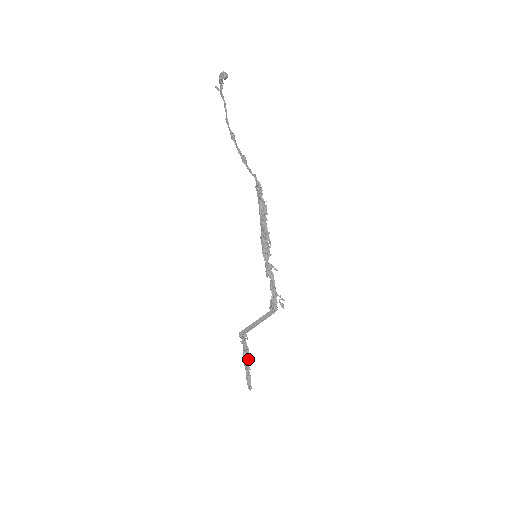
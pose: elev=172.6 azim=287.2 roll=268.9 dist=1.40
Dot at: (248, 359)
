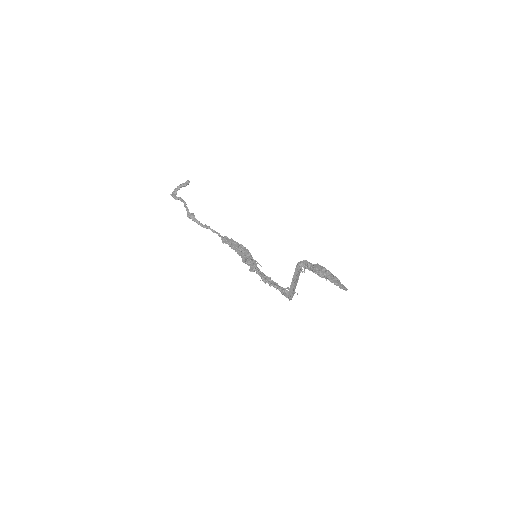
Dot at: (323, 273)
